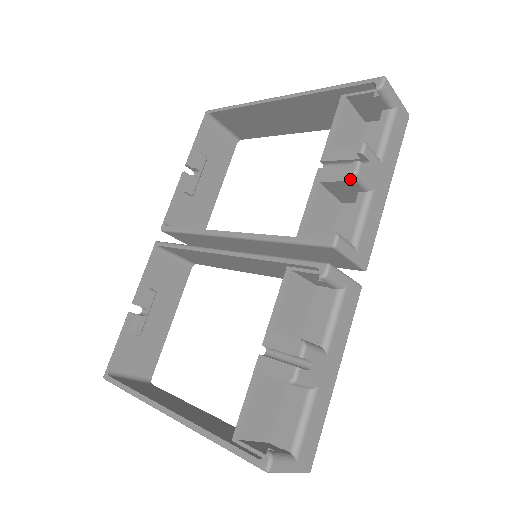
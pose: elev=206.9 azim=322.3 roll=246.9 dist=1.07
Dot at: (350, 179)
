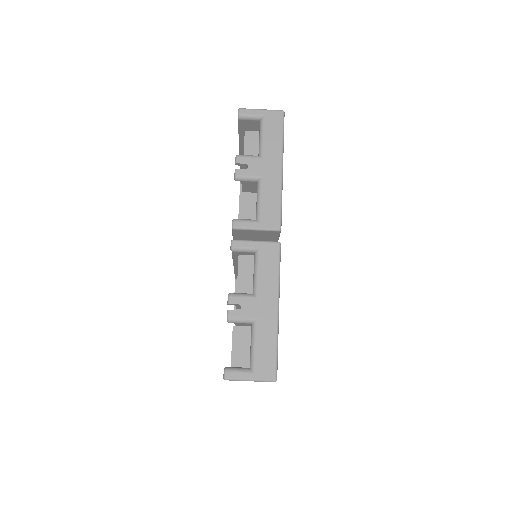
Dot at: (241, 181)
